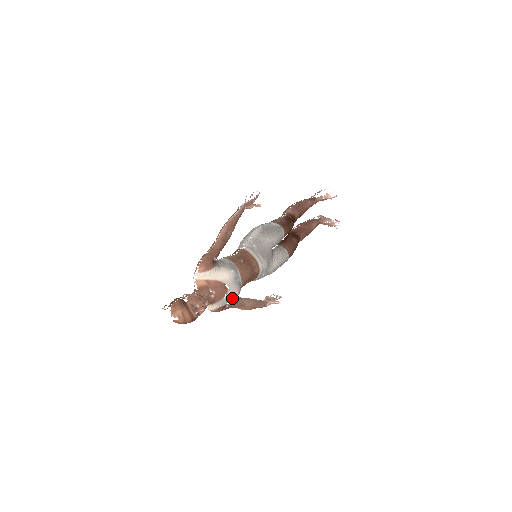
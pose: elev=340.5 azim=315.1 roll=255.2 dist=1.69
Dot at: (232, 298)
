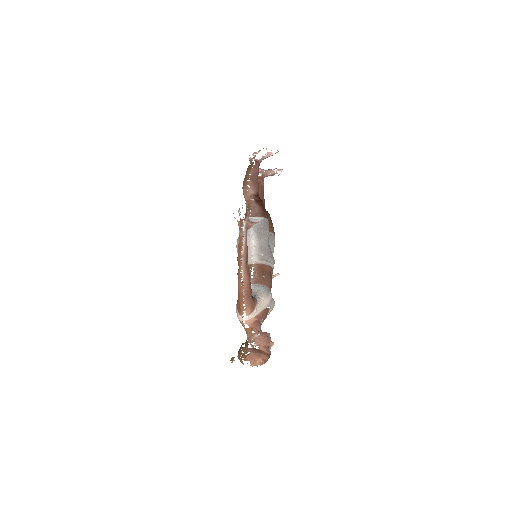
Dot at: occluded
